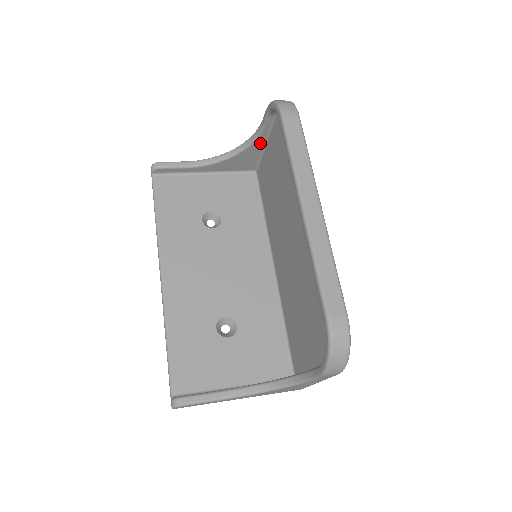
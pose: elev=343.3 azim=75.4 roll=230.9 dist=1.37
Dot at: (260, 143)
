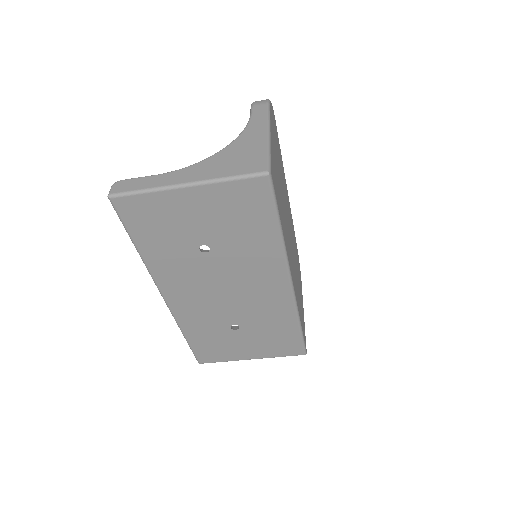
Dot at: occluded
